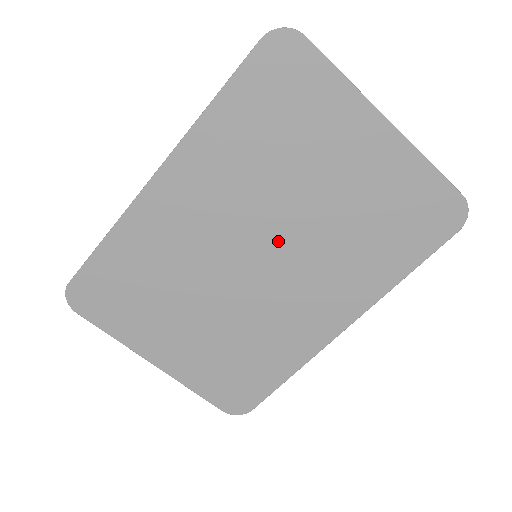
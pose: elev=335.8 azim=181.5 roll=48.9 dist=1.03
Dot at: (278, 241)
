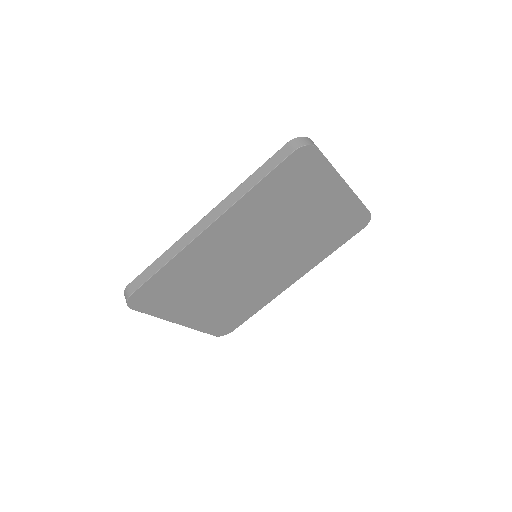
Dot at: (273, 248)
